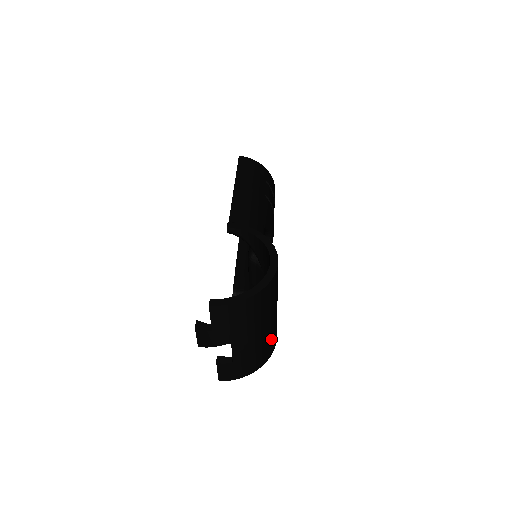
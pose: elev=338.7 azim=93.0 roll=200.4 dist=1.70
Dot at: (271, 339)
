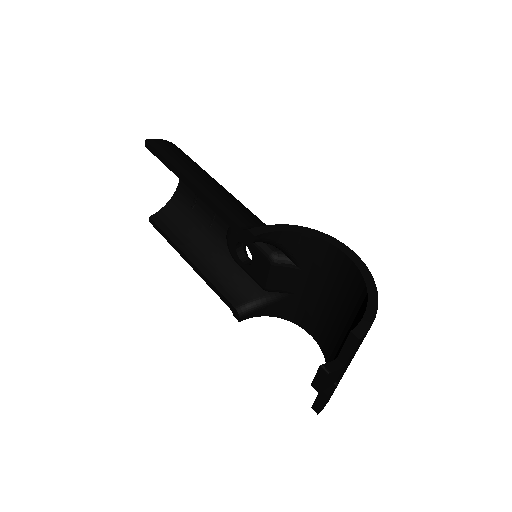
Dot at: occluded
